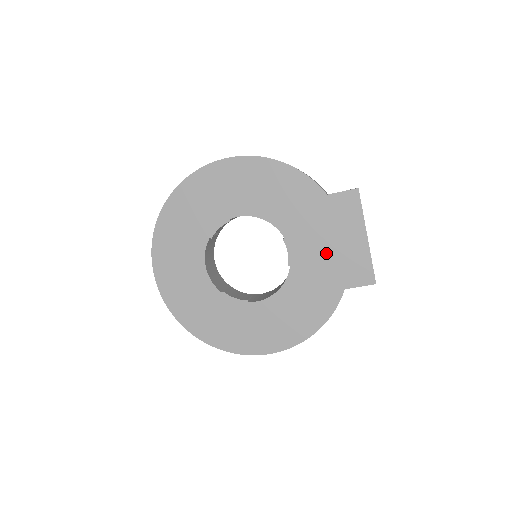
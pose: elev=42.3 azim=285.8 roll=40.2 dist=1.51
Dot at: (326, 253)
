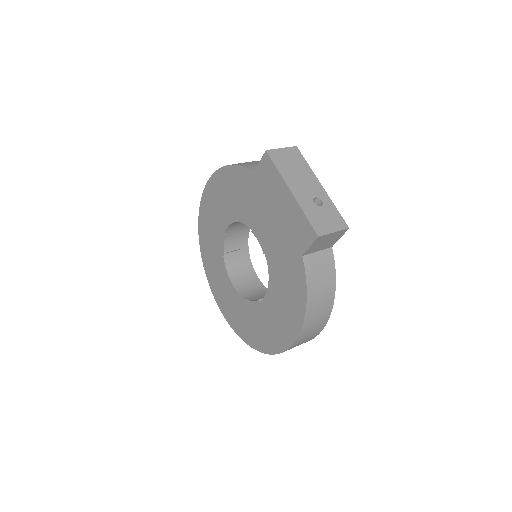
Dot at: (276, 227)
